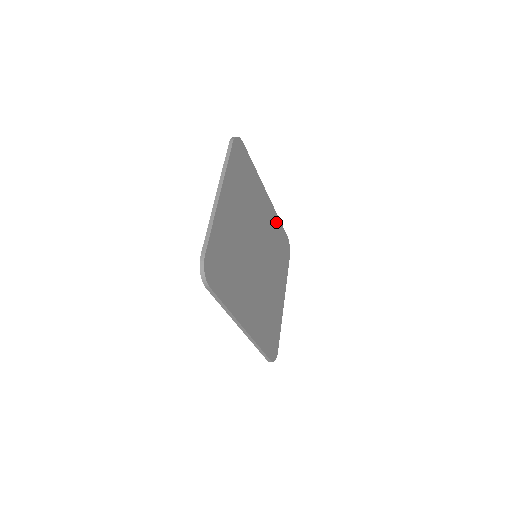
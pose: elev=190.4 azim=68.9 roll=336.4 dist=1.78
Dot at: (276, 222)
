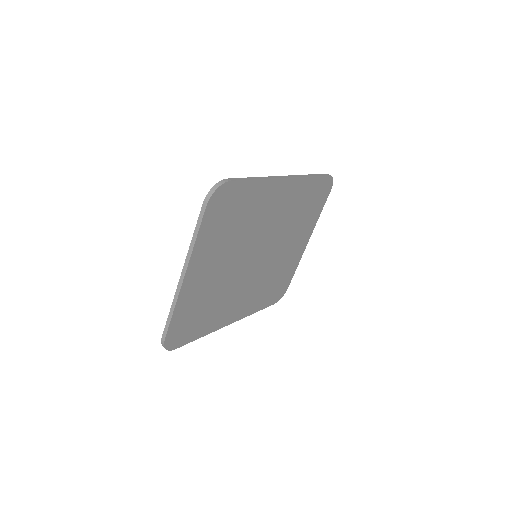
Dot at: (304, 186)
